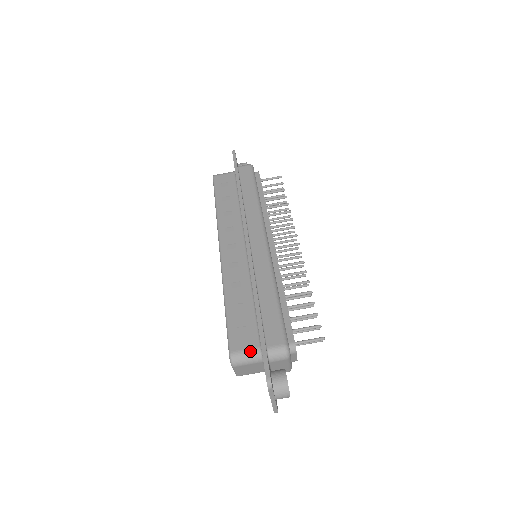
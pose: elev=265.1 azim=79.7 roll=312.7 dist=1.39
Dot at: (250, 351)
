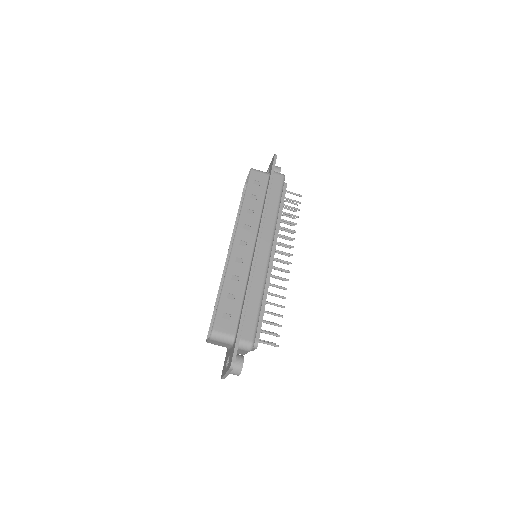
Dot at: (227, 335)
